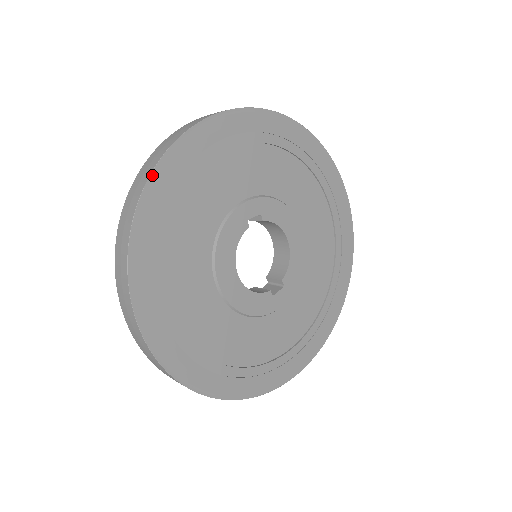
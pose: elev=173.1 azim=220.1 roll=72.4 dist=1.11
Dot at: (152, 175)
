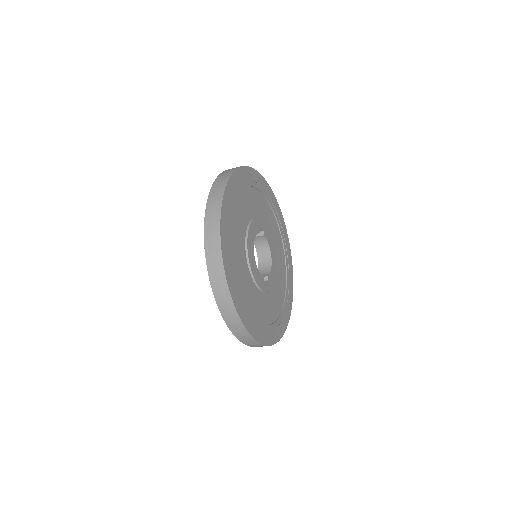
Dot at: (234, 172)
